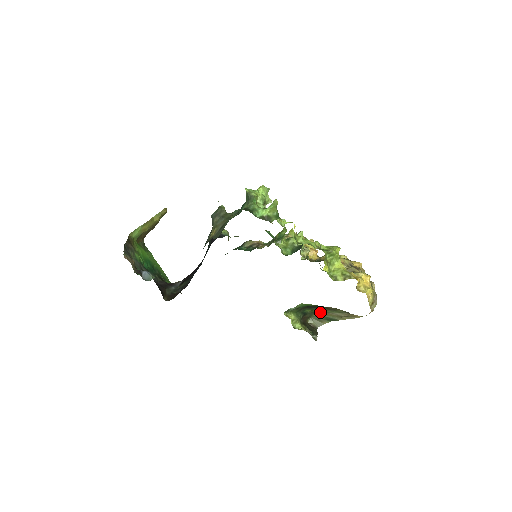
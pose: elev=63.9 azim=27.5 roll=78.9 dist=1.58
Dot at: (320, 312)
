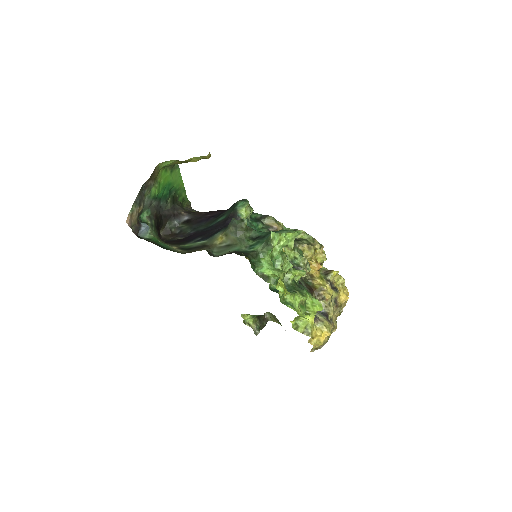
Dot at: occluded
